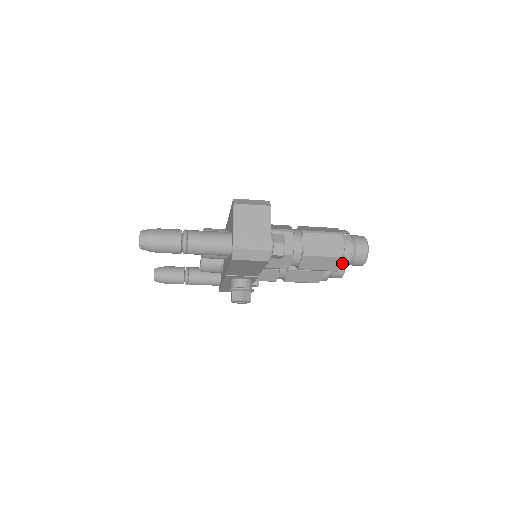
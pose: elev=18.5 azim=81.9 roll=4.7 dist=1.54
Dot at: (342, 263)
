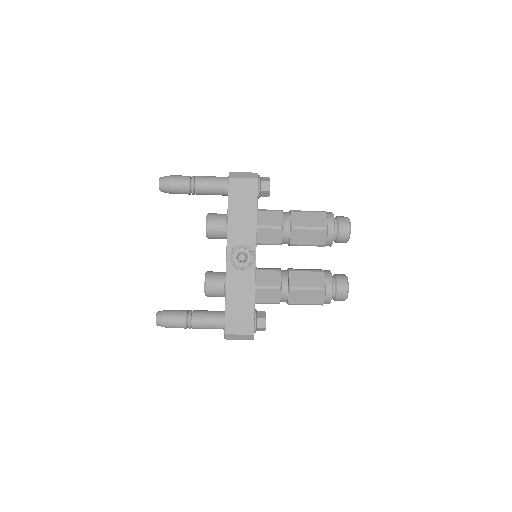
Dot at: (328, 219)
